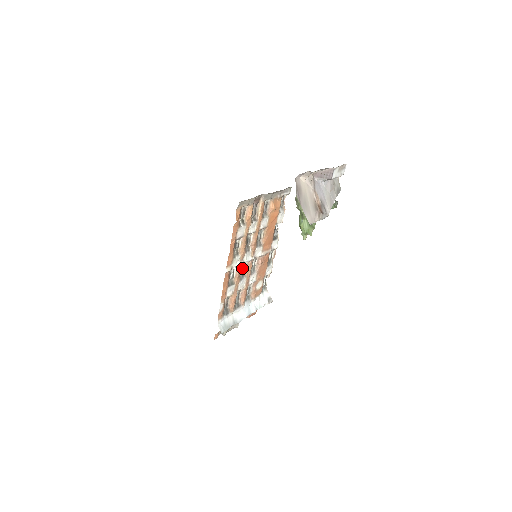
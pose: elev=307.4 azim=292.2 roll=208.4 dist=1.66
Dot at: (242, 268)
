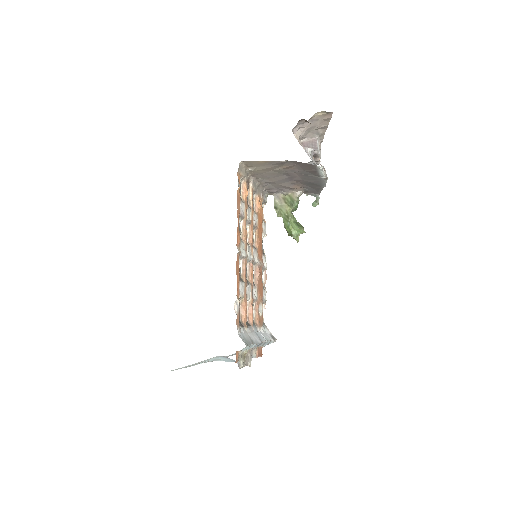
Dot at: occluded
